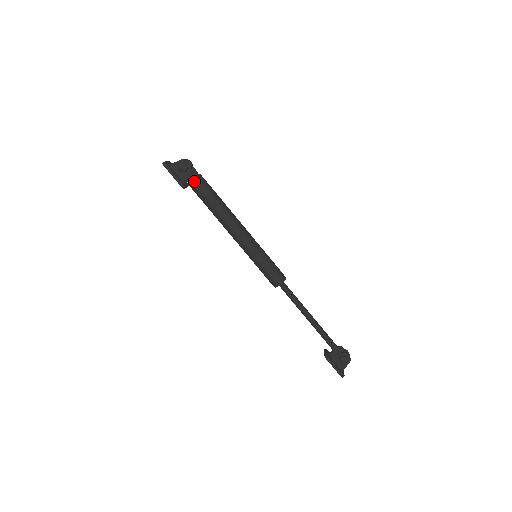
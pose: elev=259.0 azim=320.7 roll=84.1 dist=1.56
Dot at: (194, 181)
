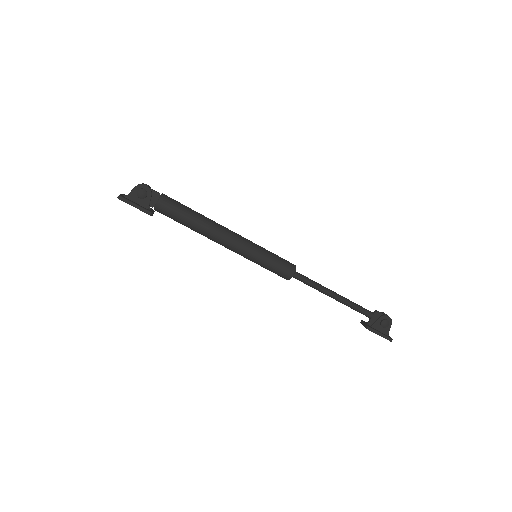
Dot at: (160, 203)
